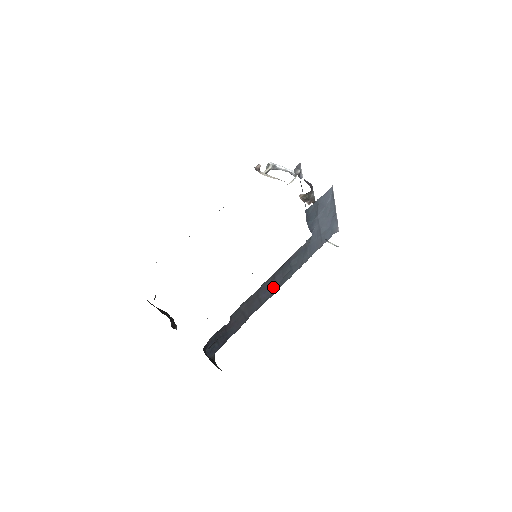
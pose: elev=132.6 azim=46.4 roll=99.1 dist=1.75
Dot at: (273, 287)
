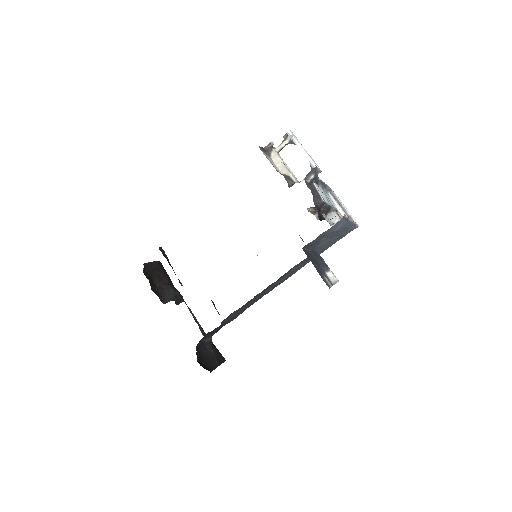
Dot at: (269, 290)
